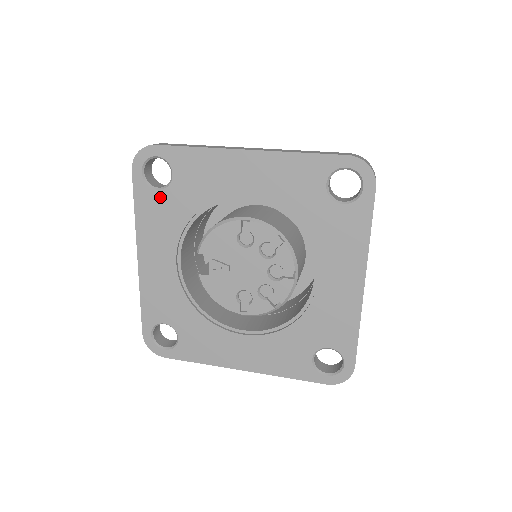
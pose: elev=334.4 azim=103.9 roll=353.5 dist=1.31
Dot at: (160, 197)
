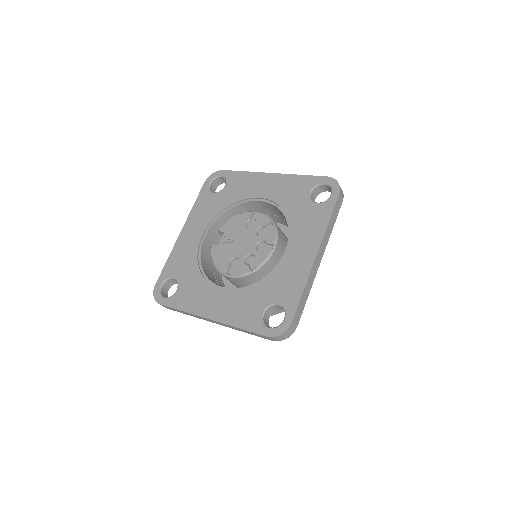
Dot at: (212, 197)
